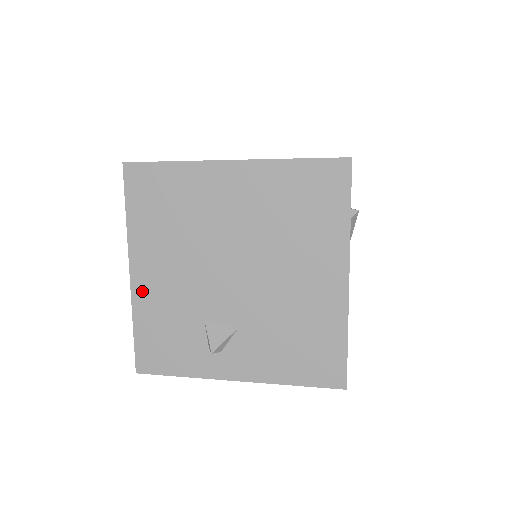
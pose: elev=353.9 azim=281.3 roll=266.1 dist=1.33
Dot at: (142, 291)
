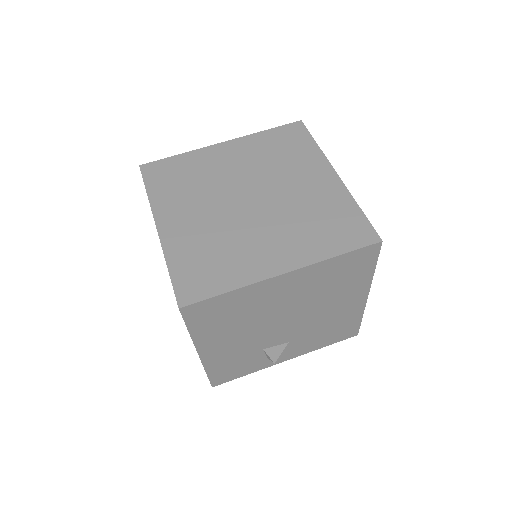
Dot at: (211, 358)
